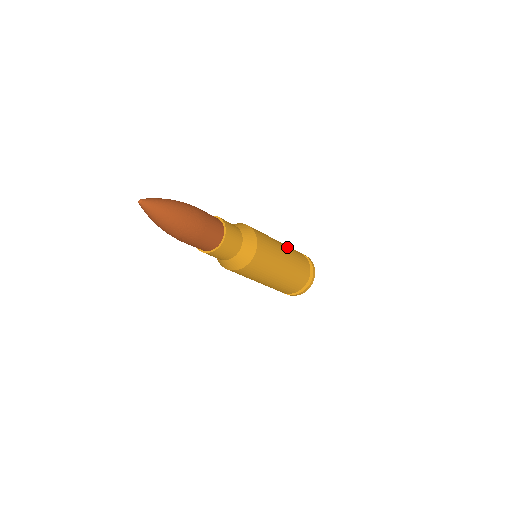
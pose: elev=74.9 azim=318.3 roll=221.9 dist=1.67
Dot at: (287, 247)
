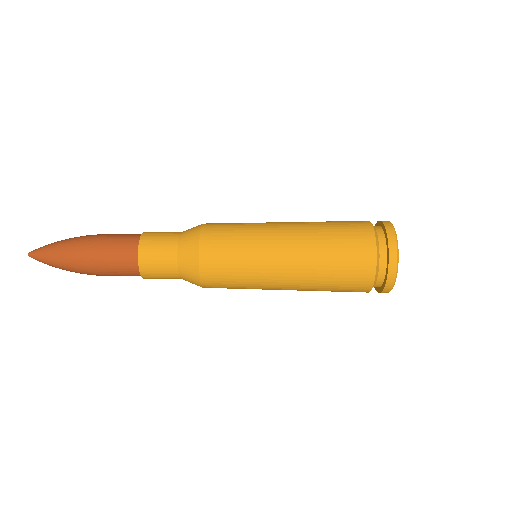
Dot at: (305, 245)
